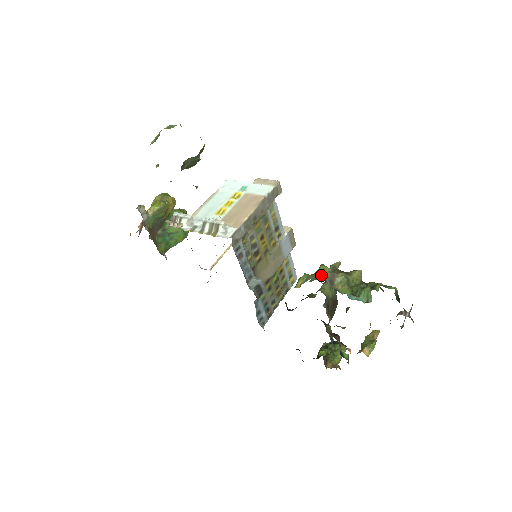
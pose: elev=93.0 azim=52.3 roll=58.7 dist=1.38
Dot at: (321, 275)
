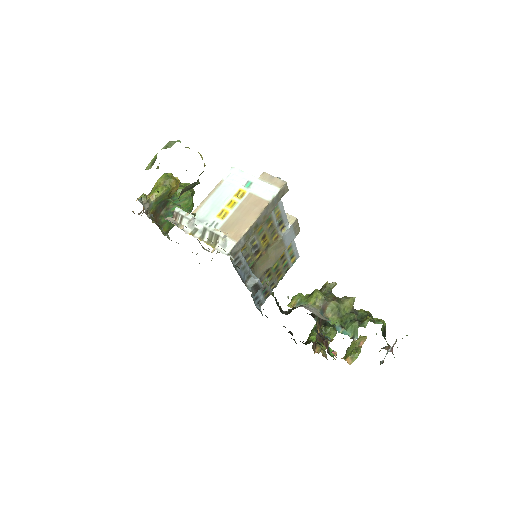
Dot at: (313, 303)
